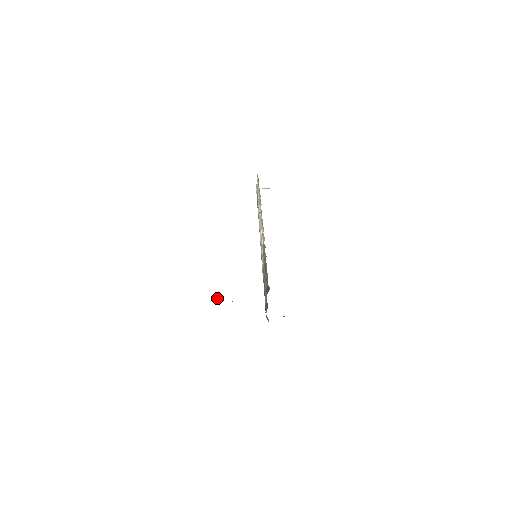
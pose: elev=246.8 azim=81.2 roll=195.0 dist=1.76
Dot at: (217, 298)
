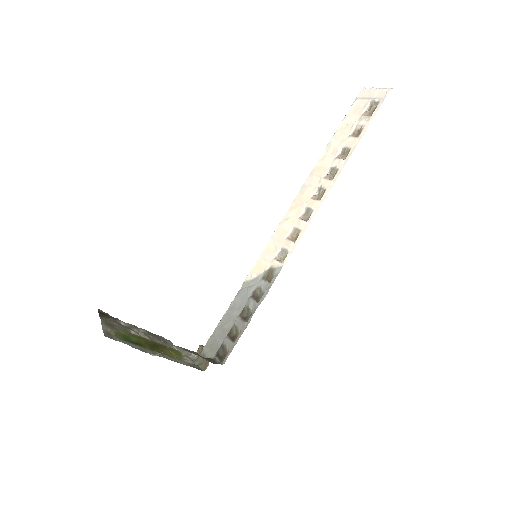
Dot at: occluded
